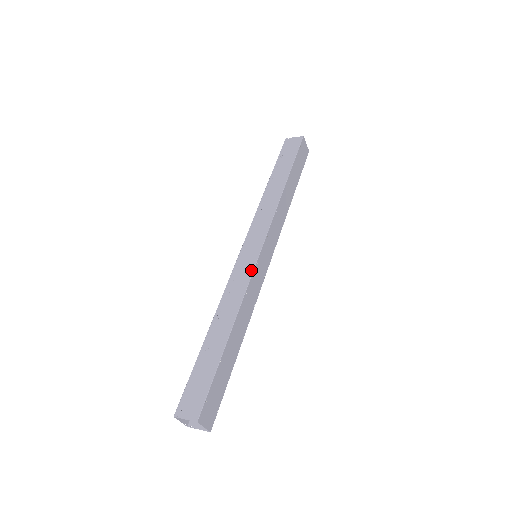
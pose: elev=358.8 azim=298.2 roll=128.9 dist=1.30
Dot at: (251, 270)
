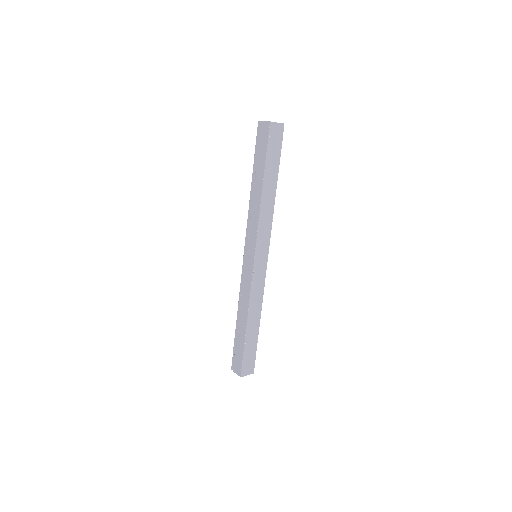
Dot at: (251, 278)
